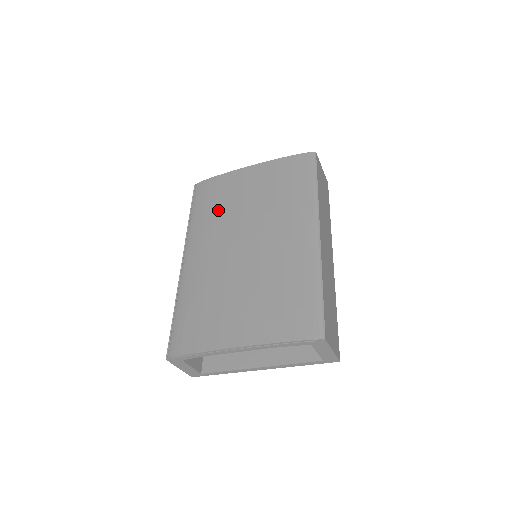
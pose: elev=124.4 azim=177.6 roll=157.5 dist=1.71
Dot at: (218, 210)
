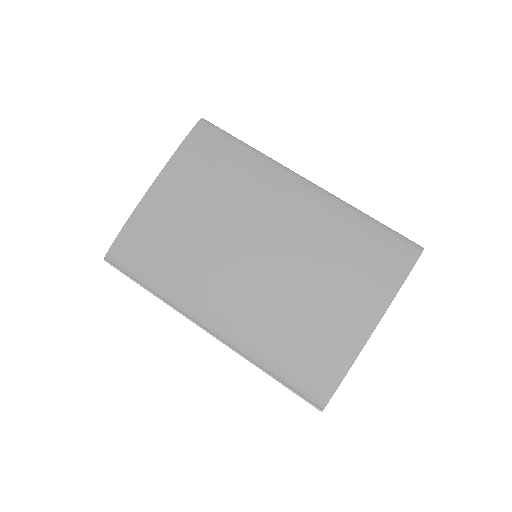
Dot at: (179, 253)
